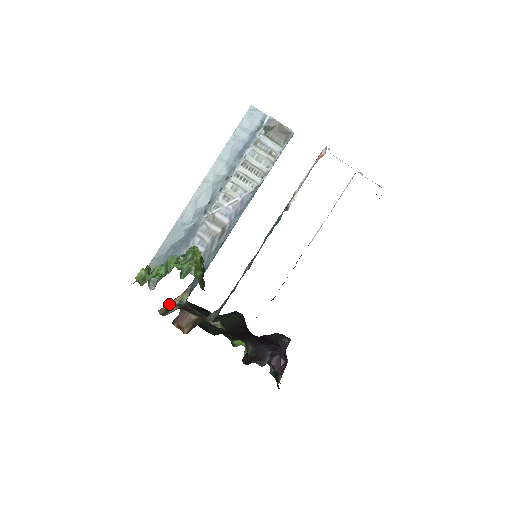
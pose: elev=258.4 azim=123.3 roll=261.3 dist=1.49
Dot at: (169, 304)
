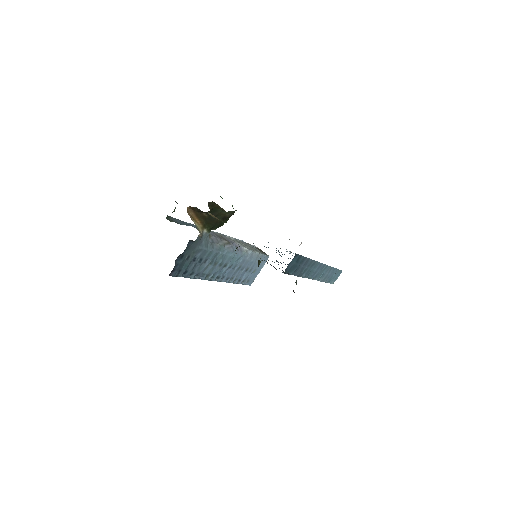
Dot at: (191, 219)
